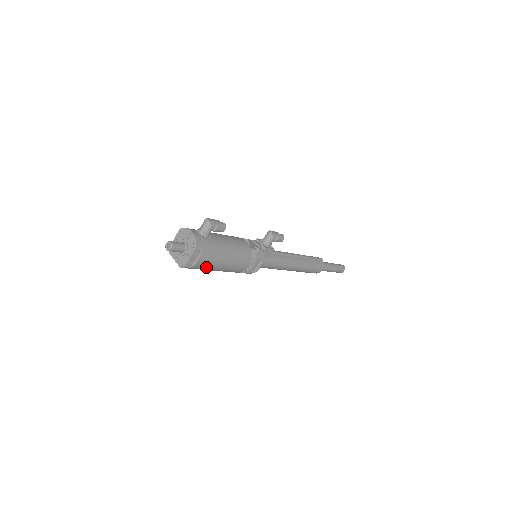
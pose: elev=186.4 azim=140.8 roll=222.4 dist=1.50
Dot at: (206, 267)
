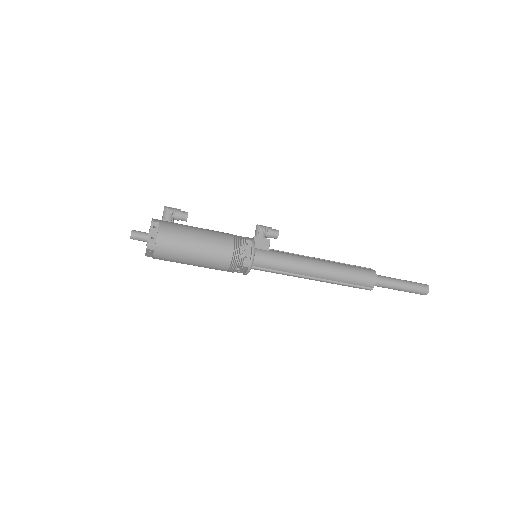
Dot at: (175, 244)
